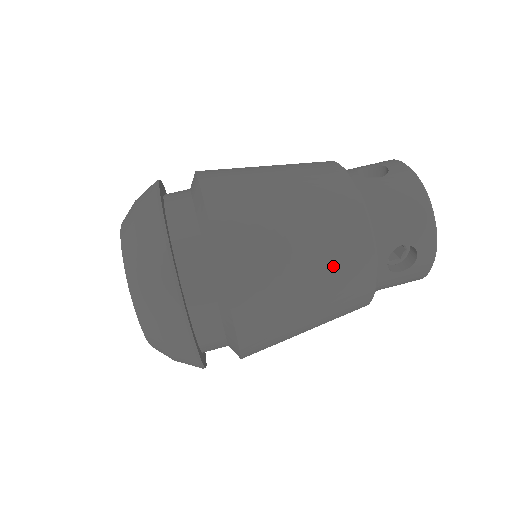
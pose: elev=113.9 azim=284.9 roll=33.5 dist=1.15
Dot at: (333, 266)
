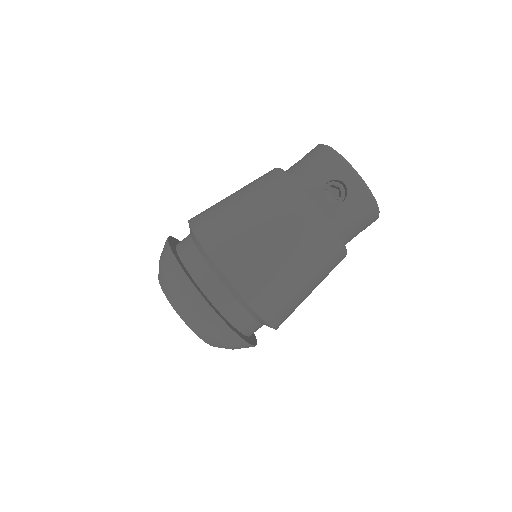
Dot at: (325, 277)
